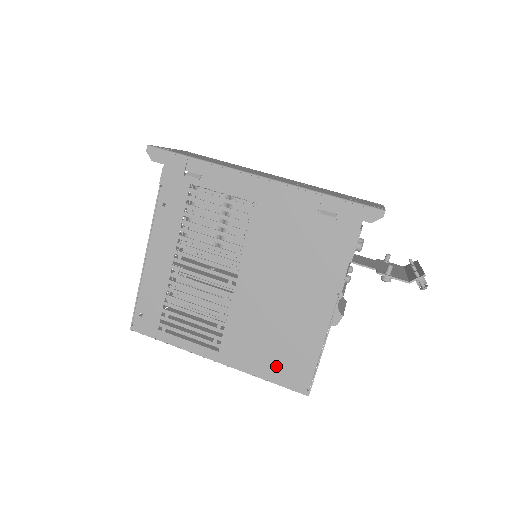
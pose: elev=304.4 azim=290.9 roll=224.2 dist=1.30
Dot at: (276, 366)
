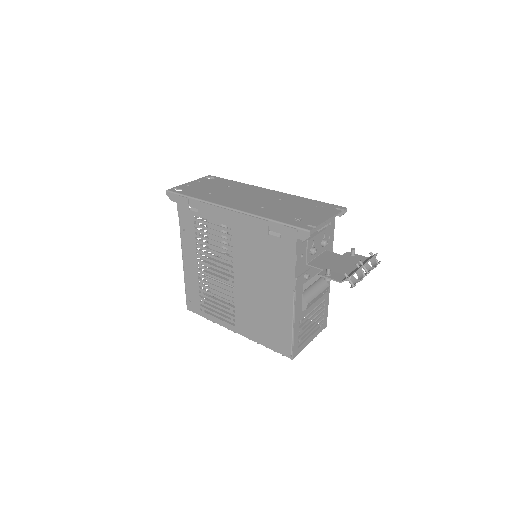
Dot at: (269, 338)
